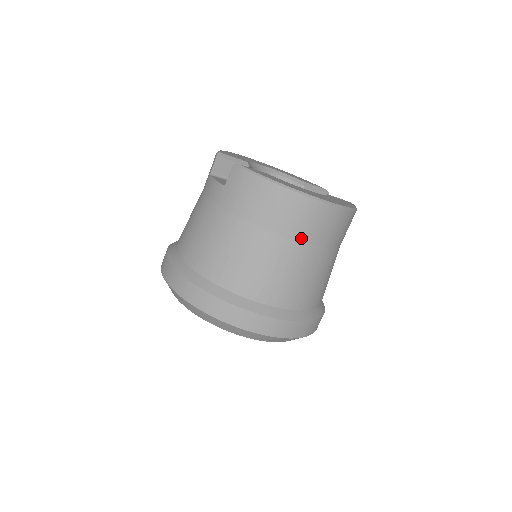
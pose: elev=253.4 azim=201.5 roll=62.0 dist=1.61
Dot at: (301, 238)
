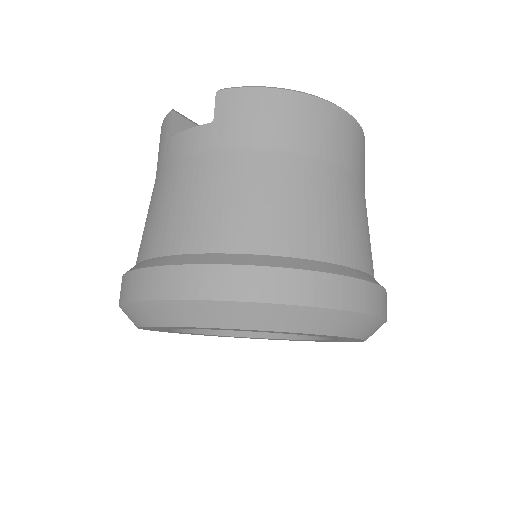
Dot at: (343, 163)
